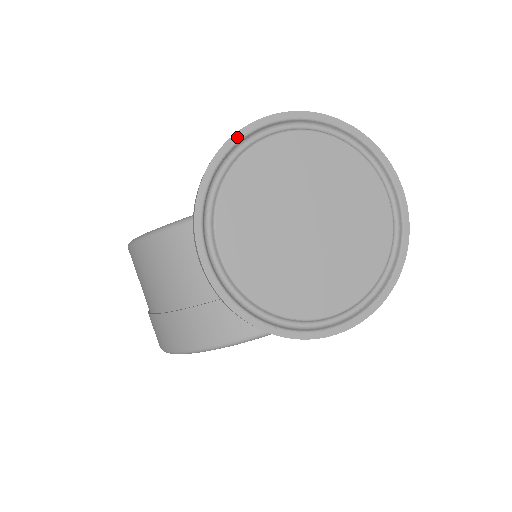
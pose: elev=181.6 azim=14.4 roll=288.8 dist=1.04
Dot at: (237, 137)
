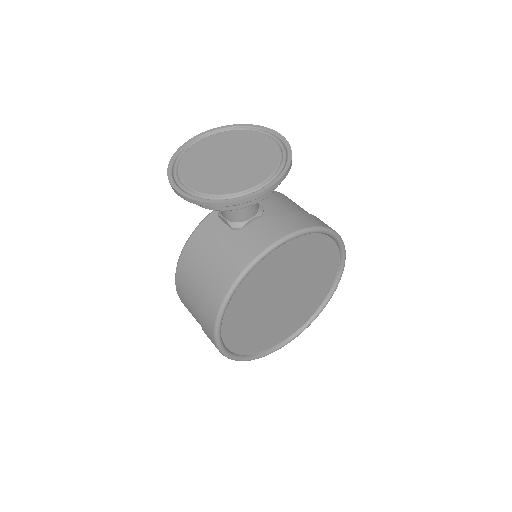
Dot at: (181, 148)
